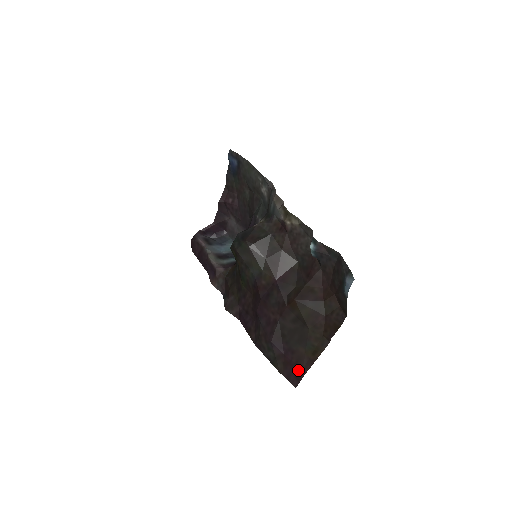
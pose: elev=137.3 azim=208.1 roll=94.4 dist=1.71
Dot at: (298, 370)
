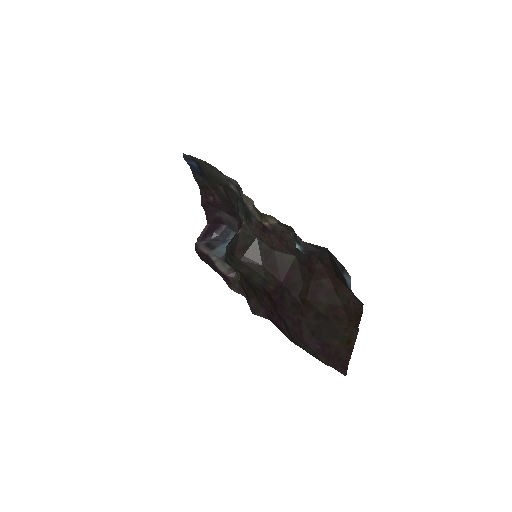
Dot at: (341, 360)
